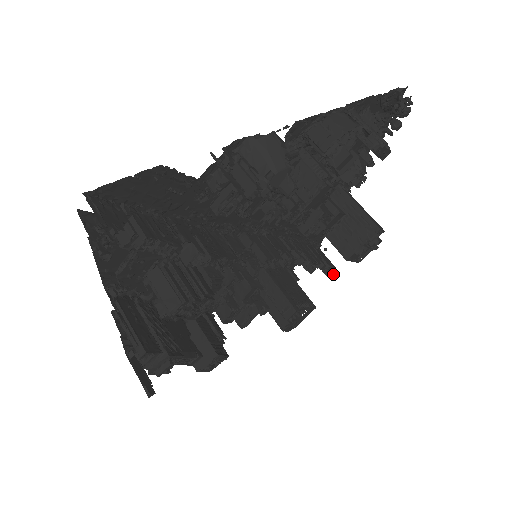
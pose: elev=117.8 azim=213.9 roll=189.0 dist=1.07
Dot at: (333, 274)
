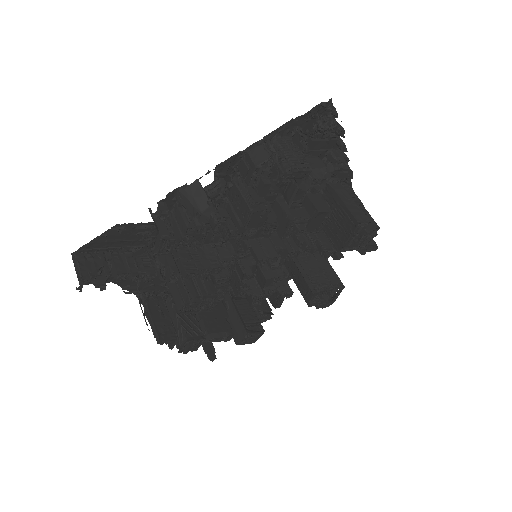
Dot at: (376, 249)
